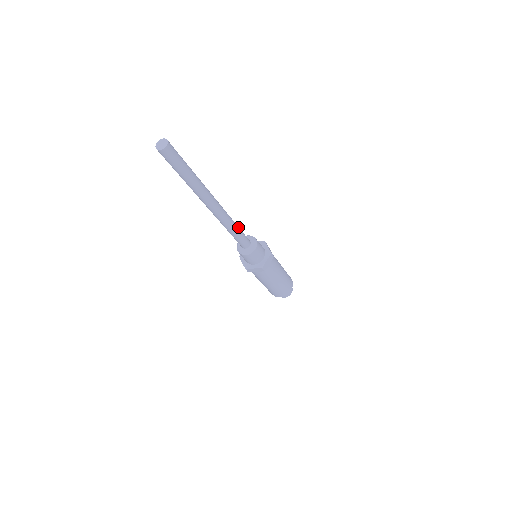
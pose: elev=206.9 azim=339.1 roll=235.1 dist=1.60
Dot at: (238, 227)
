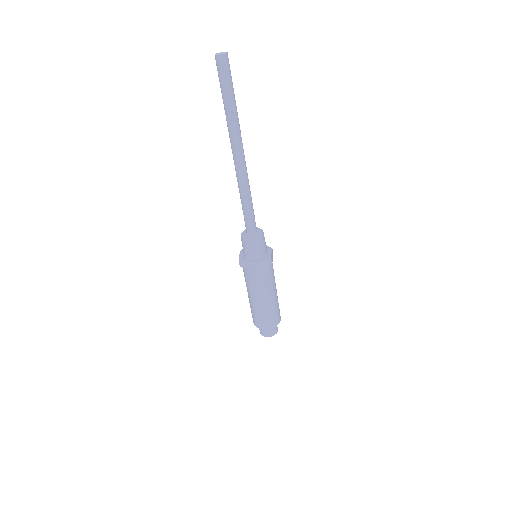
Dot at: occluded
